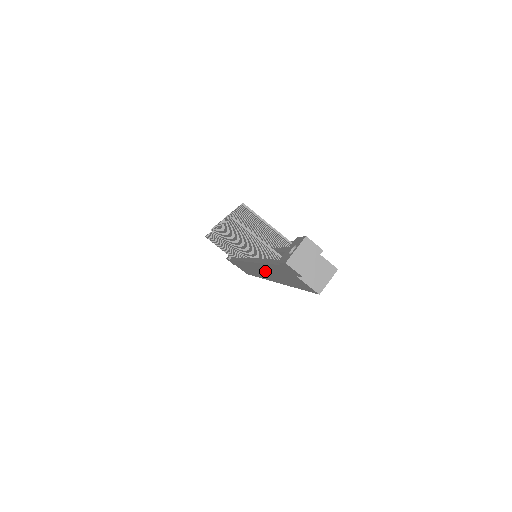
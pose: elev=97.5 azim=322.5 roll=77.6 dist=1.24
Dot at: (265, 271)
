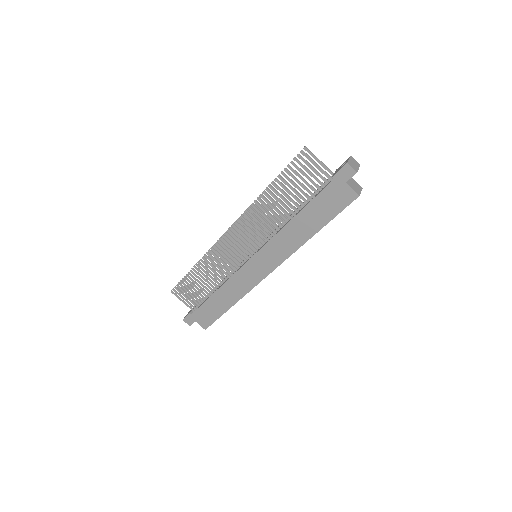
Dot at: (281, 244)
